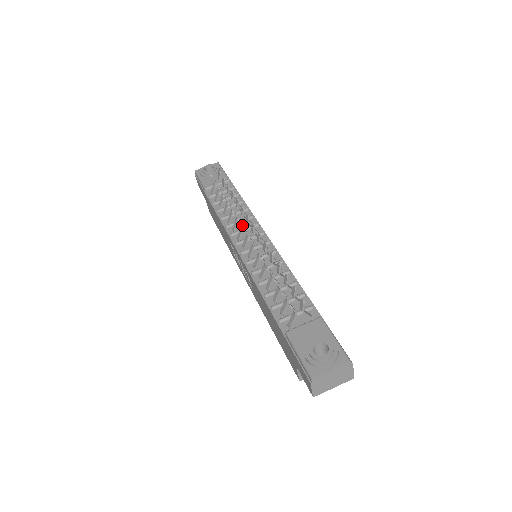
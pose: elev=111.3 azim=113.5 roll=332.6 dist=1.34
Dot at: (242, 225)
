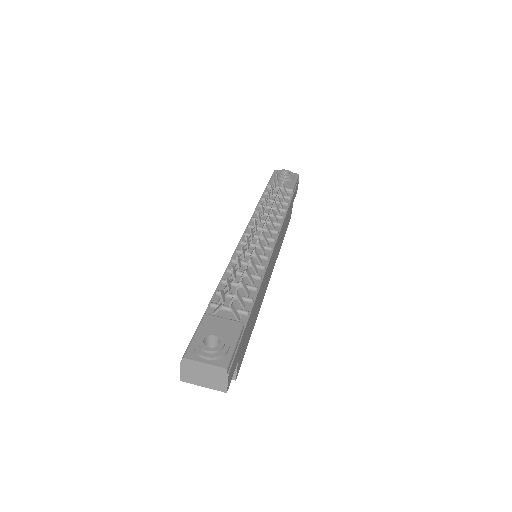
Dot at: (259, 220)
